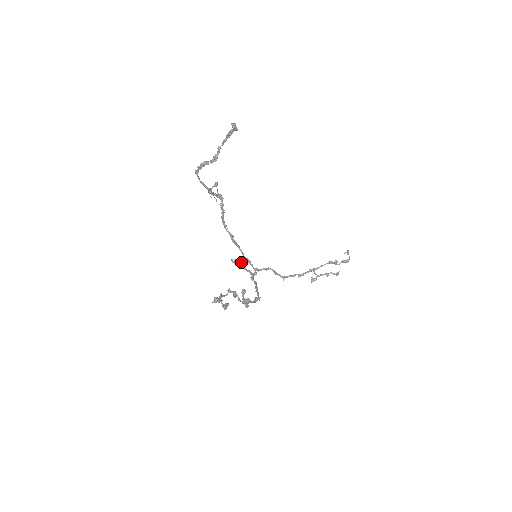
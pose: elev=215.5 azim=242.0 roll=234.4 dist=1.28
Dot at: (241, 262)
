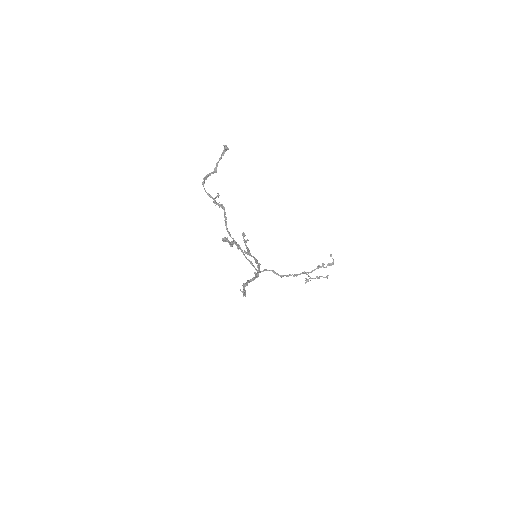
Dot at: occluded
